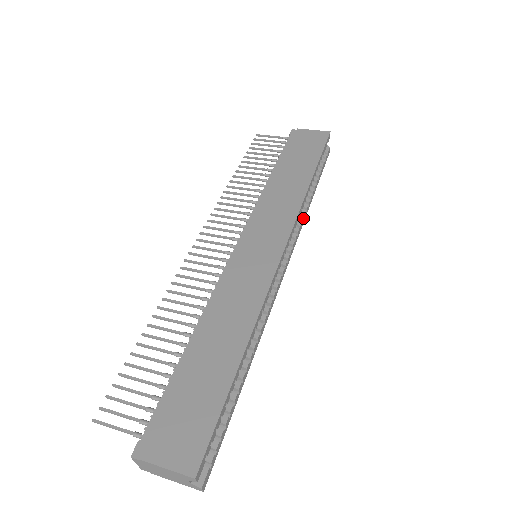
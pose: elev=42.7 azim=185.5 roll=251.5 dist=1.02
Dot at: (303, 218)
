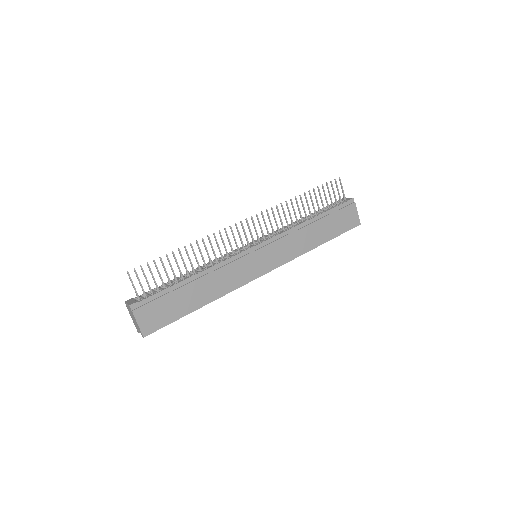
Dot at: occluded
